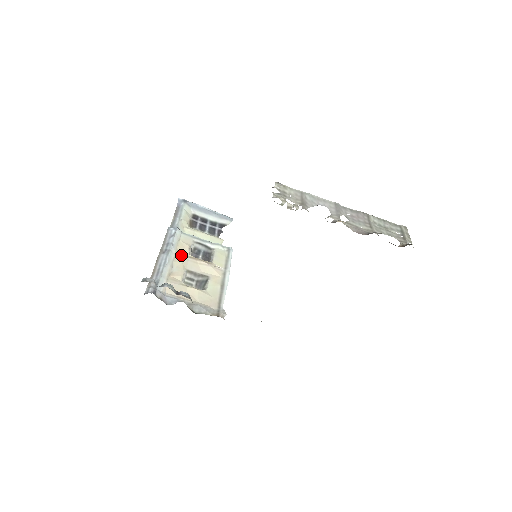
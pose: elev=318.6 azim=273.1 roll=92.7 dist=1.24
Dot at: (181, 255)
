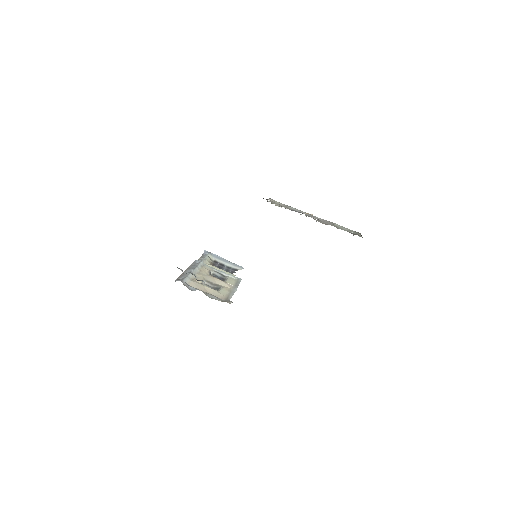
Dot at: (203, 273)
